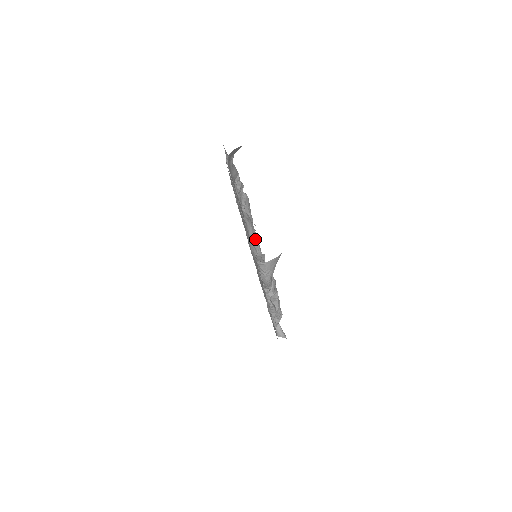
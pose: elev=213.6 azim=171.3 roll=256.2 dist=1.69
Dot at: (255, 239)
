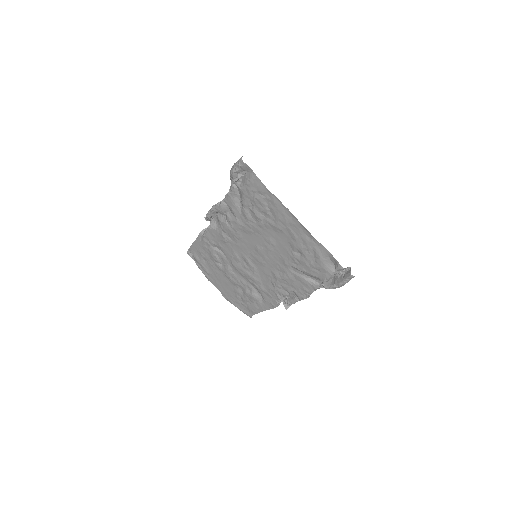
Dot at: occluded
